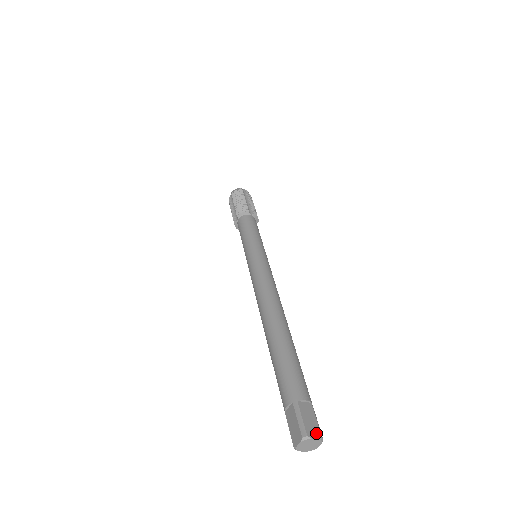
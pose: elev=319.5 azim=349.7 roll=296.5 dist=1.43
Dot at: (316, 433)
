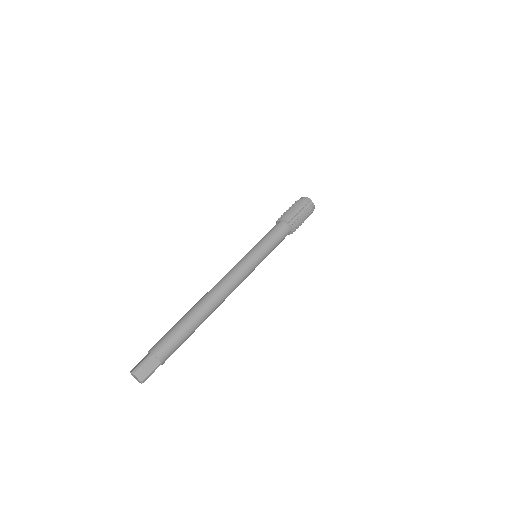
Dot at: (142, 376)
